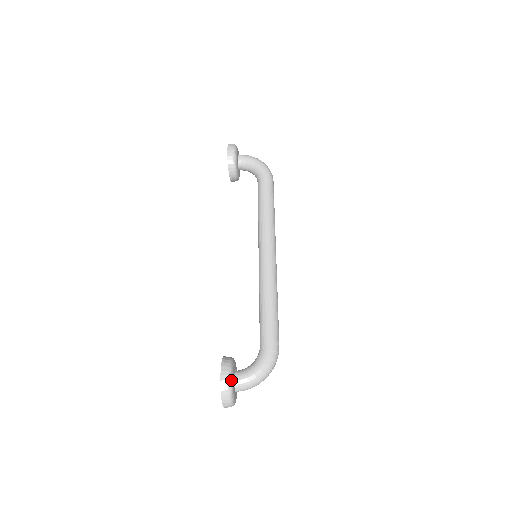
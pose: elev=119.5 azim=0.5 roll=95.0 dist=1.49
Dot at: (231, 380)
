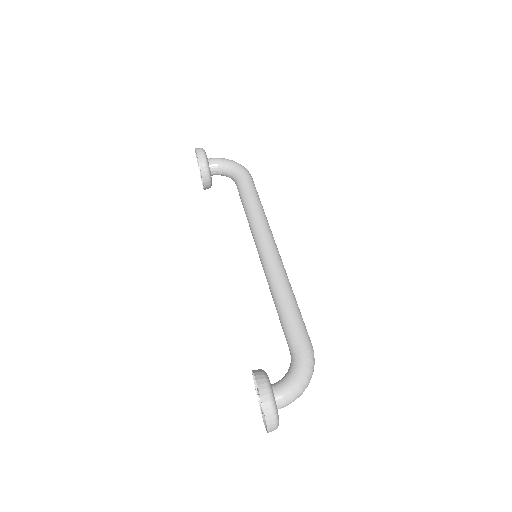
Dot at: (272, 394)
